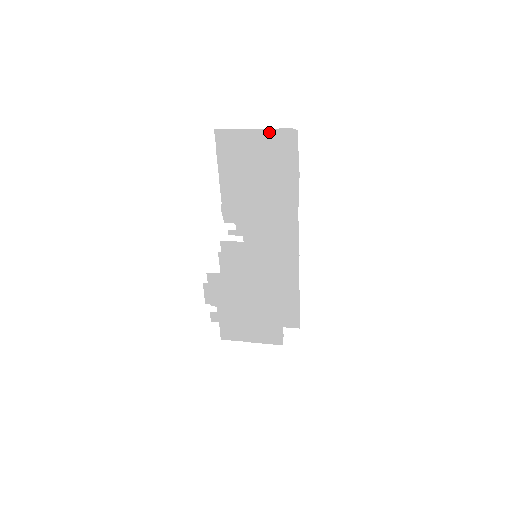
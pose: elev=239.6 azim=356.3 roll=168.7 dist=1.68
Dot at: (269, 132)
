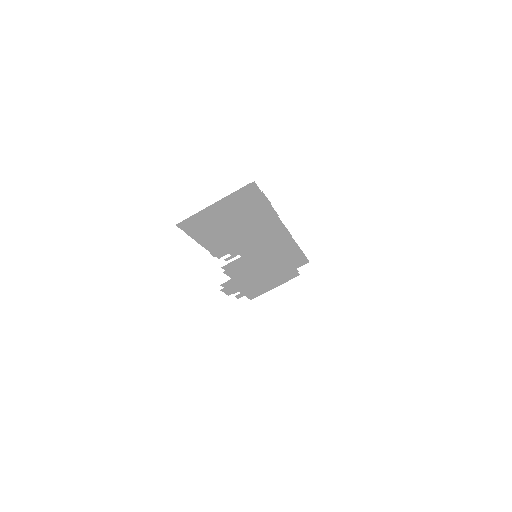
Dot at: (228, 197)
